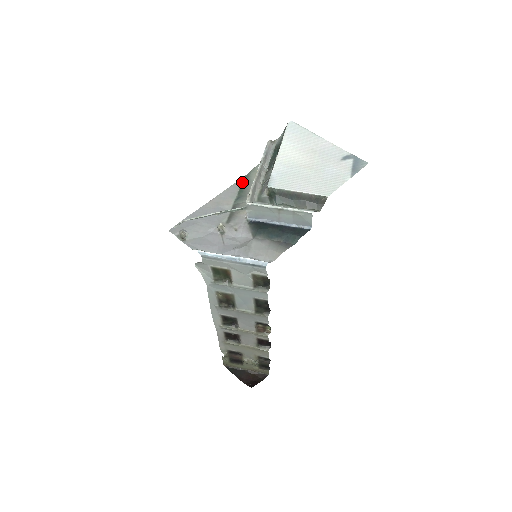
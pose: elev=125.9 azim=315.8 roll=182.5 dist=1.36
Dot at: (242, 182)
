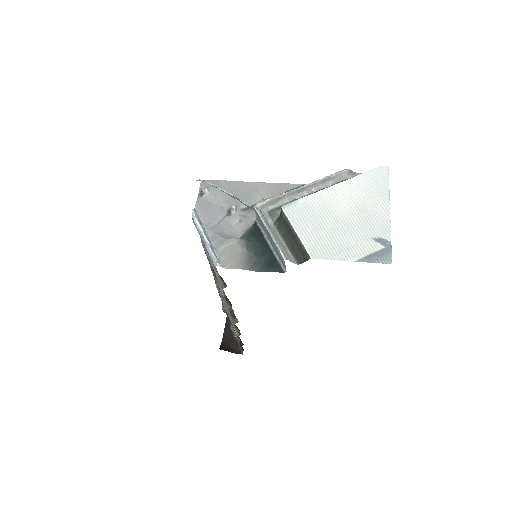
Dot at: (296, 187)
